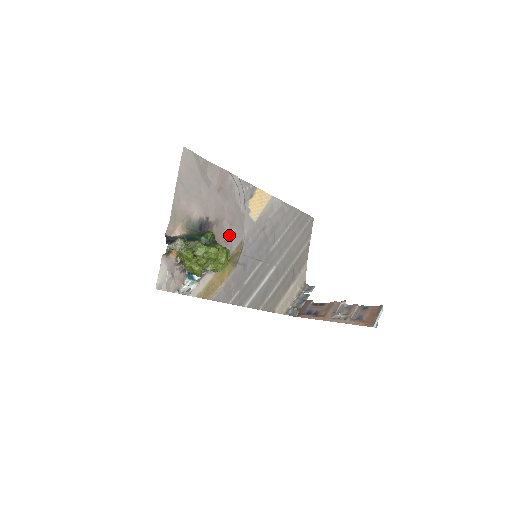
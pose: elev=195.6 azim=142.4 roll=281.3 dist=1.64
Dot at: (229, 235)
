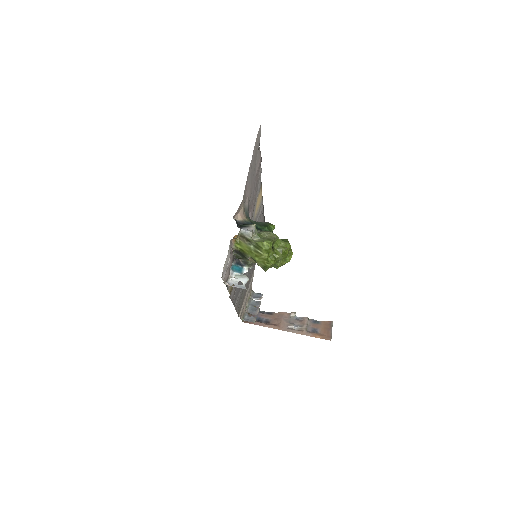
Dot at: occluded
